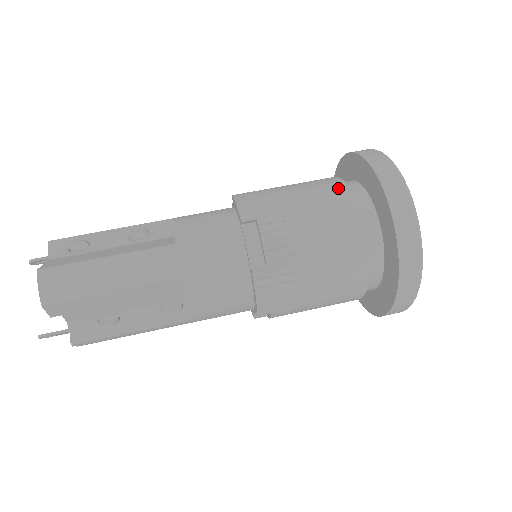
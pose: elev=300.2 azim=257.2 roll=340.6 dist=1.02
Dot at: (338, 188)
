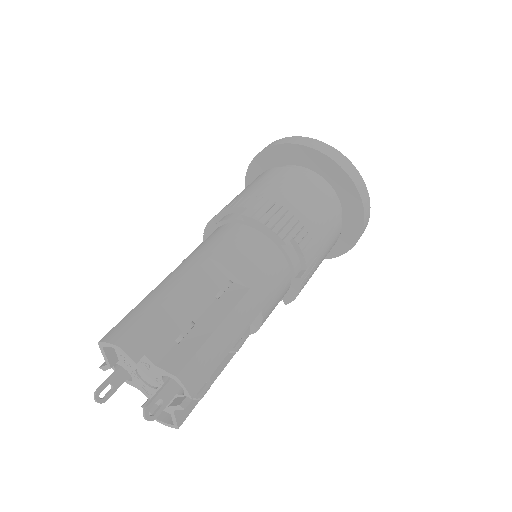
Dot at: occluded
